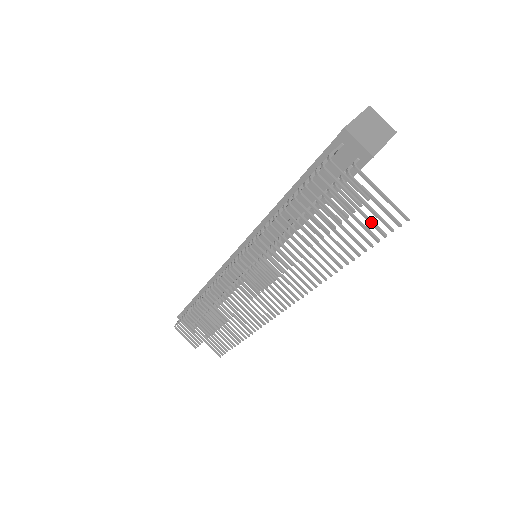
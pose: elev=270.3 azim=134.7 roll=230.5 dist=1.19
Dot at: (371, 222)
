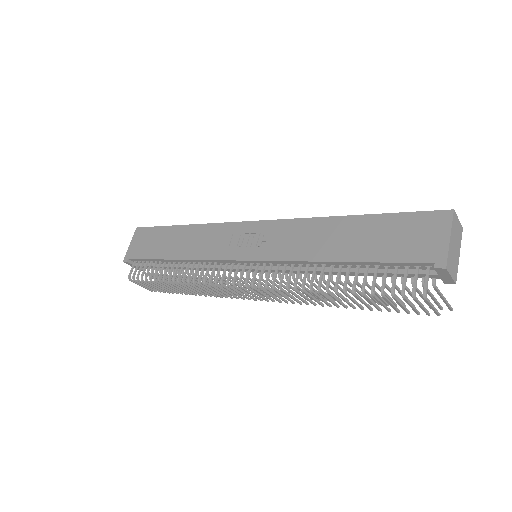
Dot at: occluded
